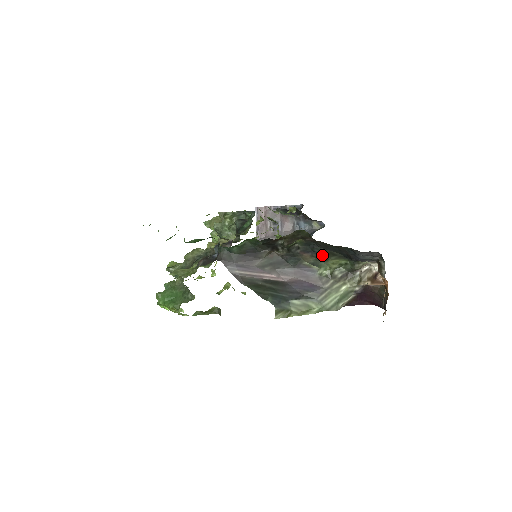
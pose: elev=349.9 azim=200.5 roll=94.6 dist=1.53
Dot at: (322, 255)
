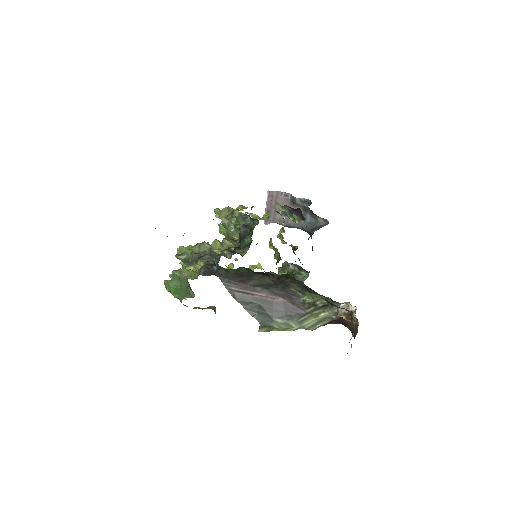
Dot at: (307, 289)
